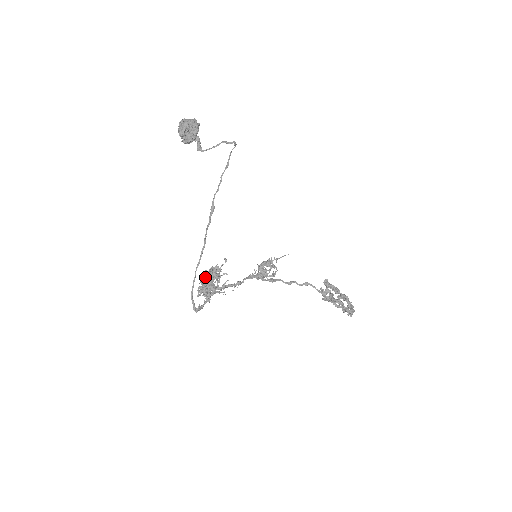
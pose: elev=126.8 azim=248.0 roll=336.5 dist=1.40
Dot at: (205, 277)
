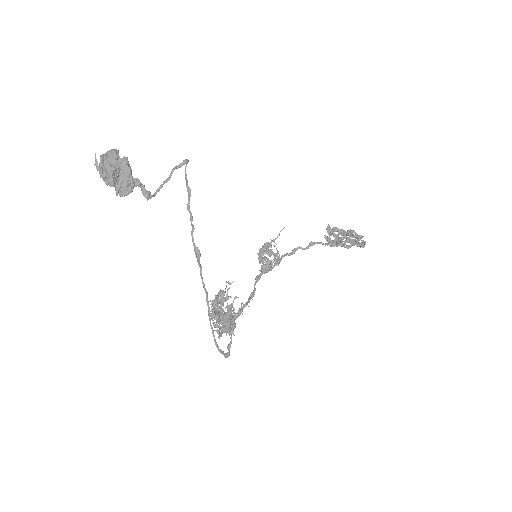
Dot at: (214, 311)
